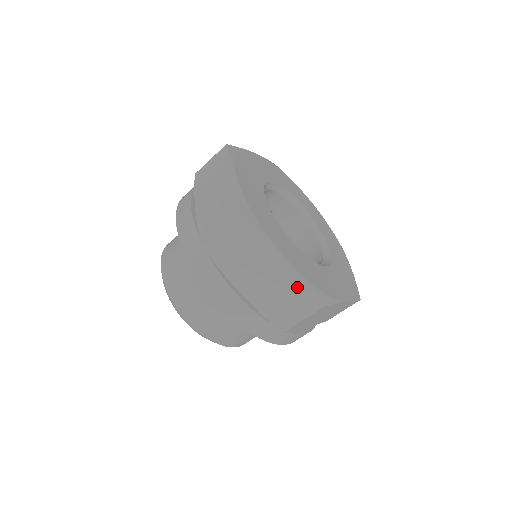
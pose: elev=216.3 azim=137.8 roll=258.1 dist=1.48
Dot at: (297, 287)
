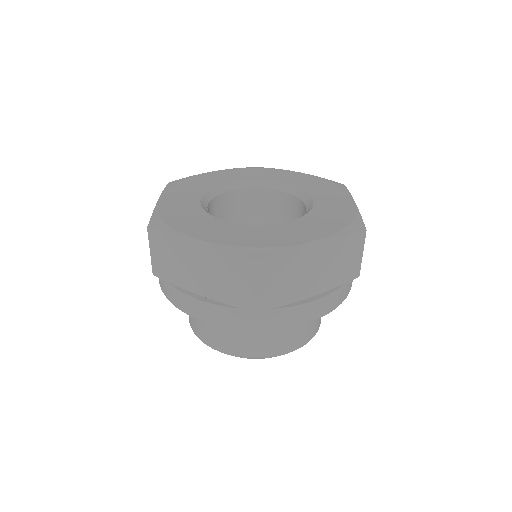
Dot at: (226, 258)
